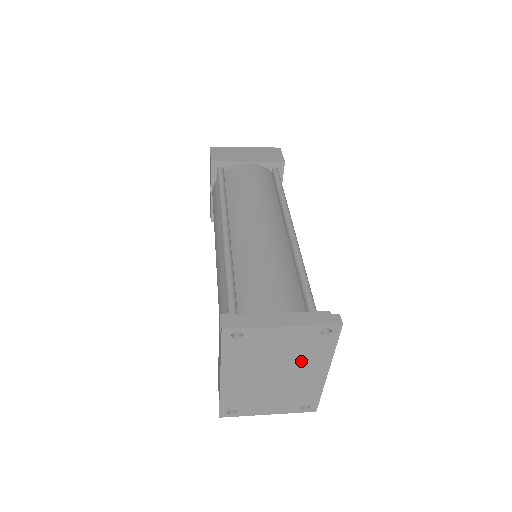
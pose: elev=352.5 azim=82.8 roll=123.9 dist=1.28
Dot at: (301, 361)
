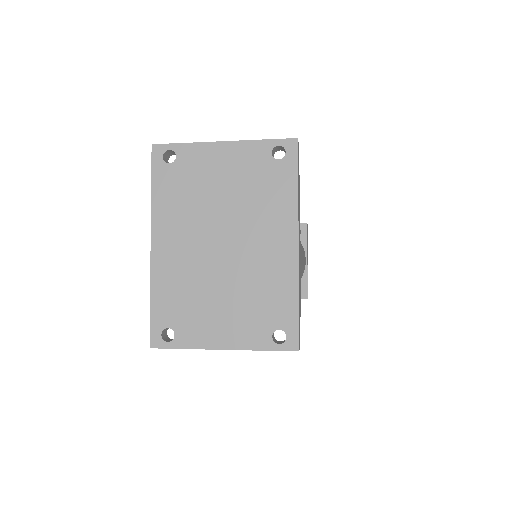
Dot at: (255, 214)
